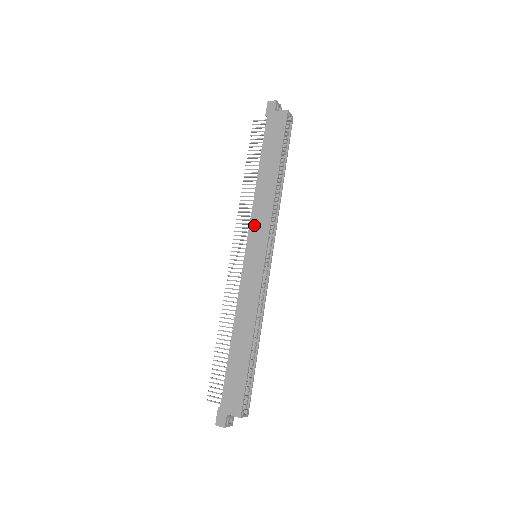
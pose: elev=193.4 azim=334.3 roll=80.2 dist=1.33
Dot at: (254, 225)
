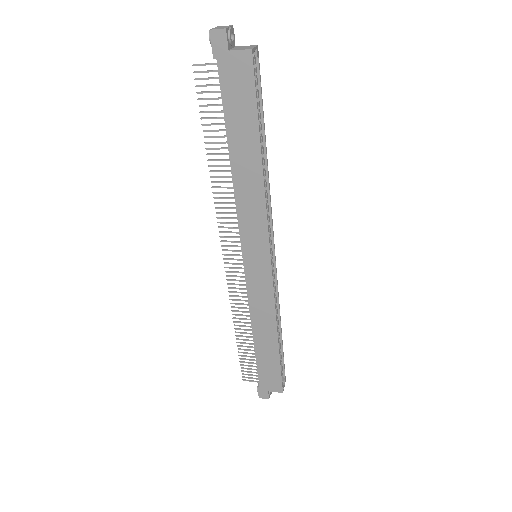
Dot at: (245, 228)
